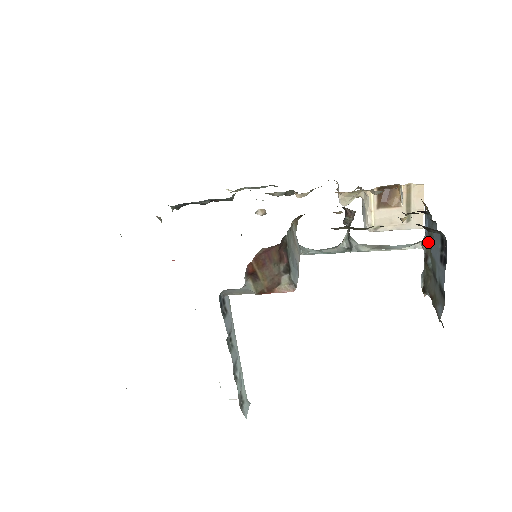
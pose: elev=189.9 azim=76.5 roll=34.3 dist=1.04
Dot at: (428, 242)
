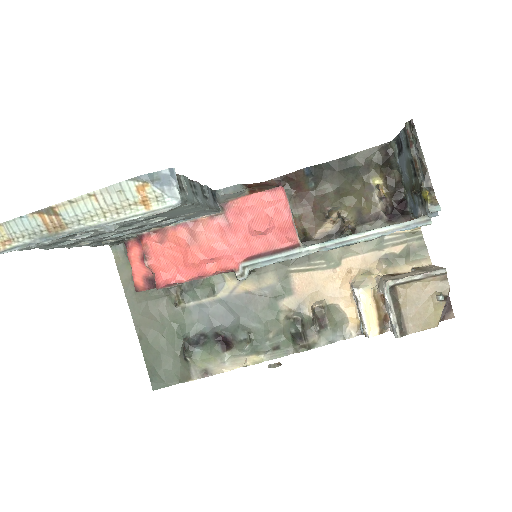
Dot at: (413, 197)
